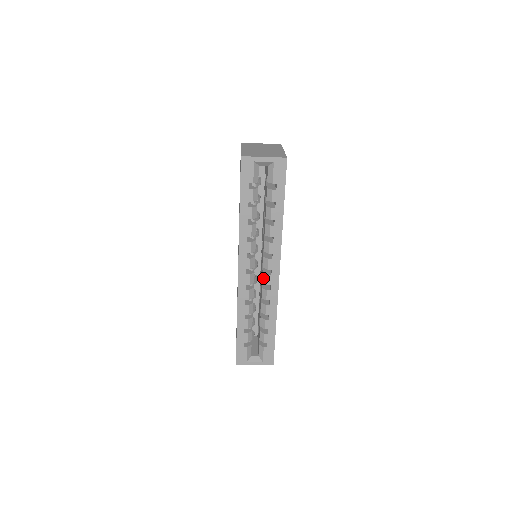
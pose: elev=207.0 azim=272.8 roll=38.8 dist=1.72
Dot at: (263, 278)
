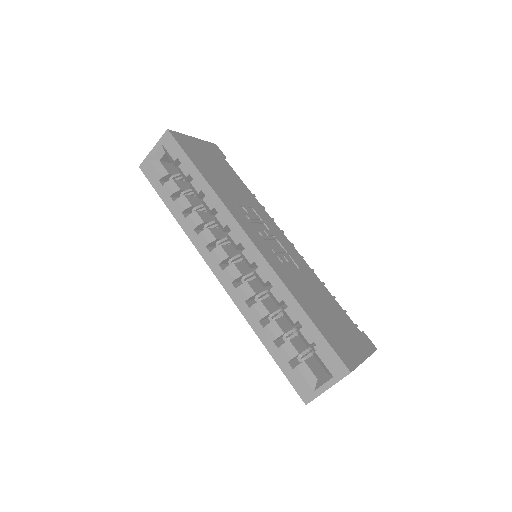
Dot at: (245, 261)
